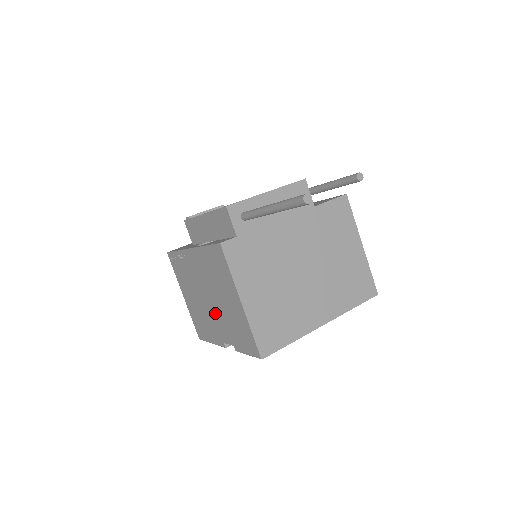
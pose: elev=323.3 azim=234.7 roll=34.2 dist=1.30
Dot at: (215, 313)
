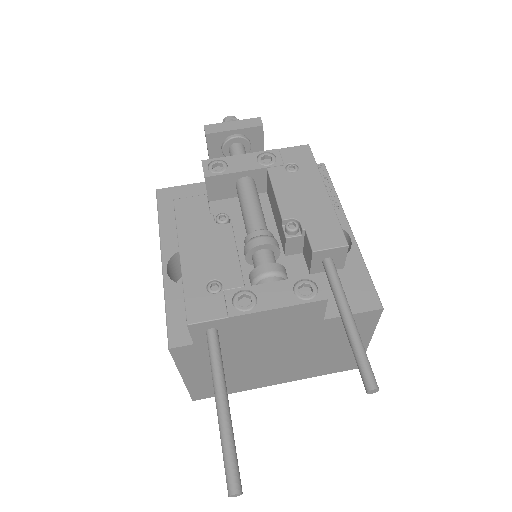
Dot at: occluded
